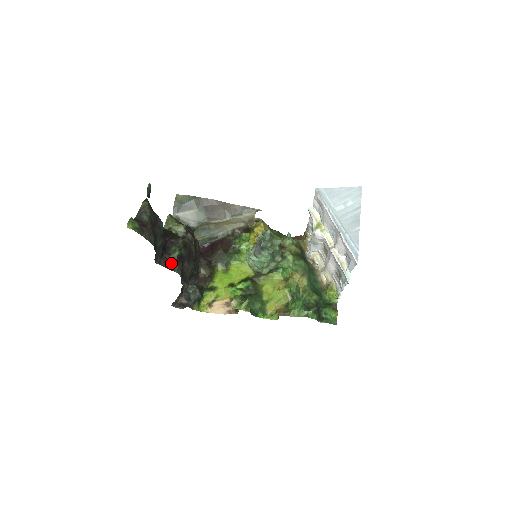
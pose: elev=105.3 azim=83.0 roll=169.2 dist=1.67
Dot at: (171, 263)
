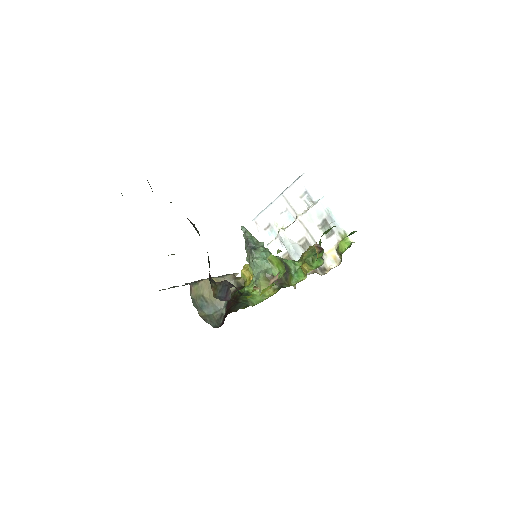
Dot at: occluded
